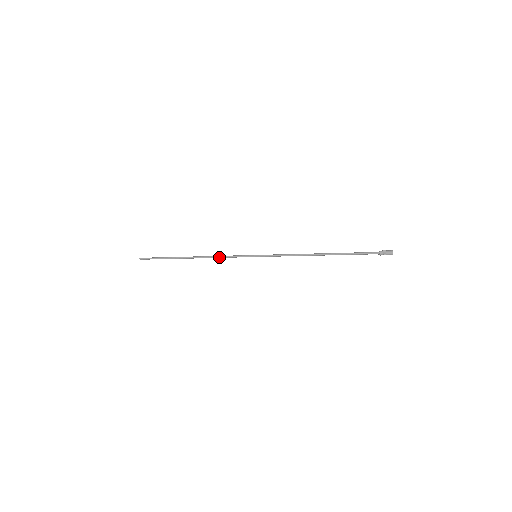
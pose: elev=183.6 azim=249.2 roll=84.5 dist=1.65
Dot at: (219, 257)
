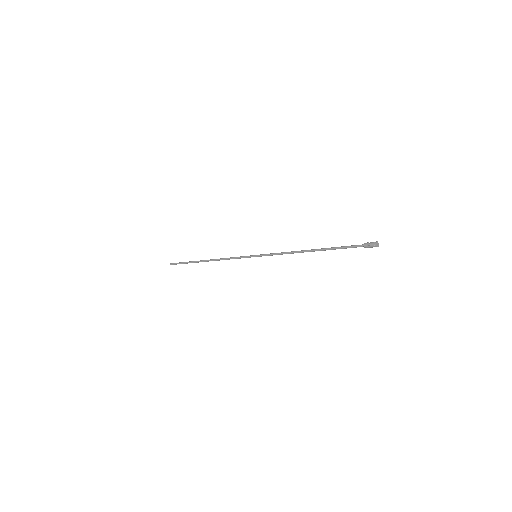
Dot at: (227, 258)
